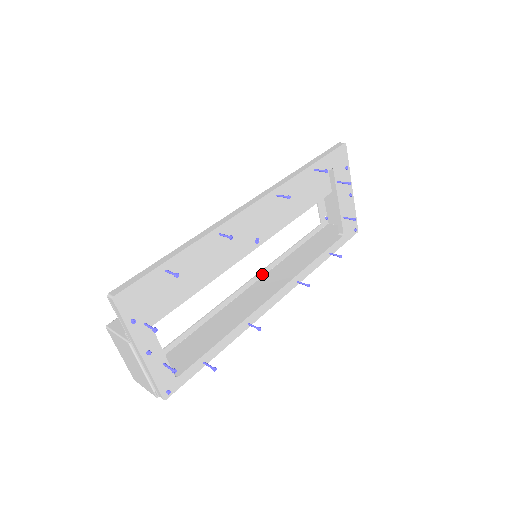
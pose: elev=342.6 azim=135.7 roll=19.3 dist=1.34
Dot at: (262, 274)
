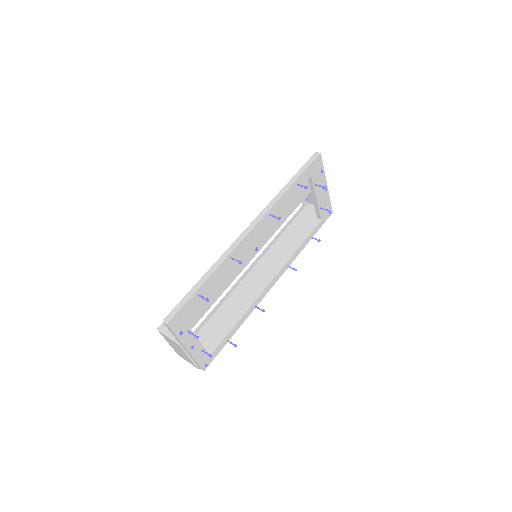
Dot at: (259, 258)
